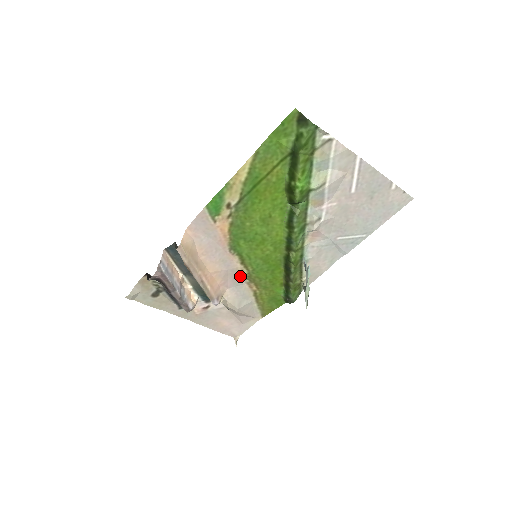
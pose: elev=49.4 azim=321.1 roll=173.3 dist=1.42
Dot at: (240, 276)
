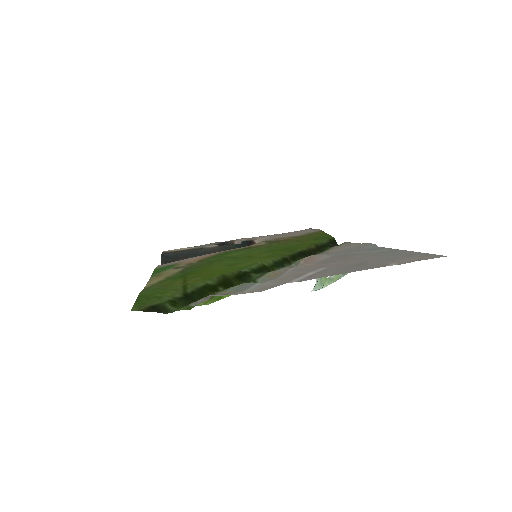
Dot at: (260, 242)
